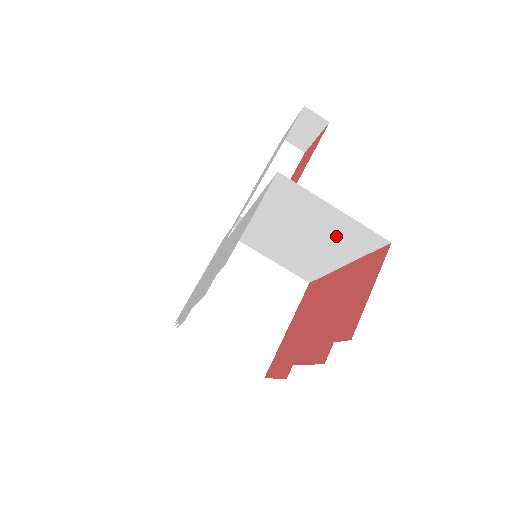
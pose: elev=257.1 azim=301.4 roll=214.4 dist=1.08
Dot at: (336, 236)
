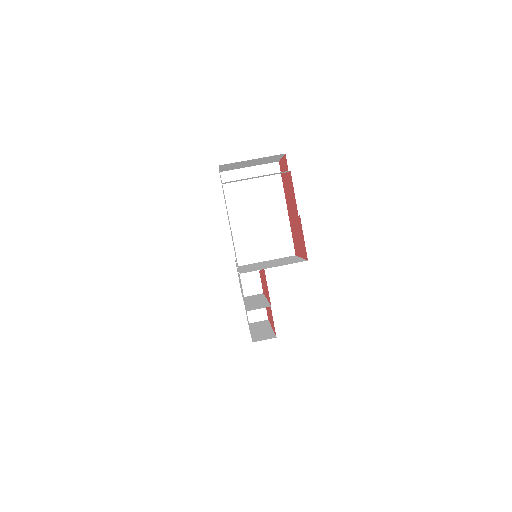
Dot at: (265, 187)
